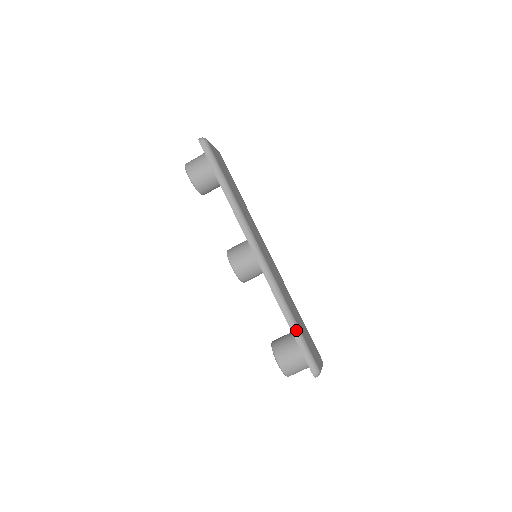
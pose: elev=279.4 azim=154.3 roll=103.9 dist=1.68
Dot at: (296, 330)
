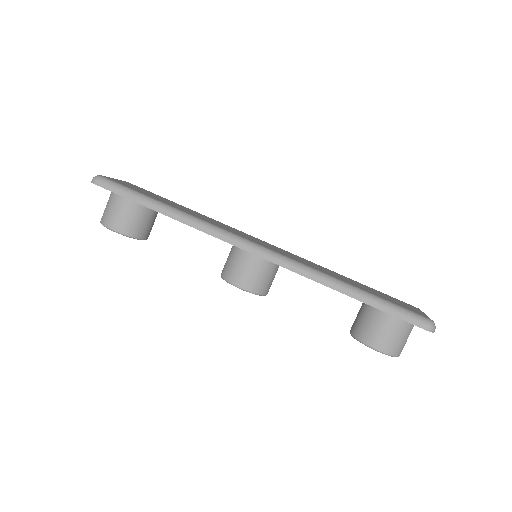
Dot at: (369, 298)
